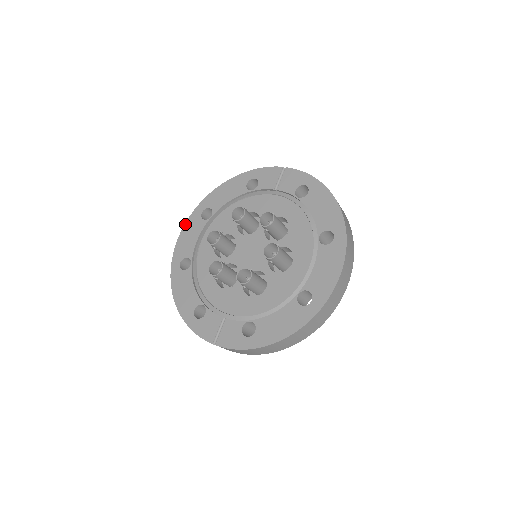
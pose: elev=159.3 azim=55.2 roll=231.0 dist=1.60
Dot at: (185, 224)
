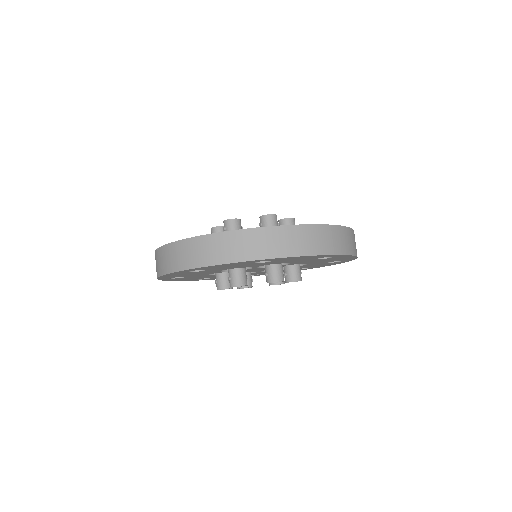
Dot at: occluded
